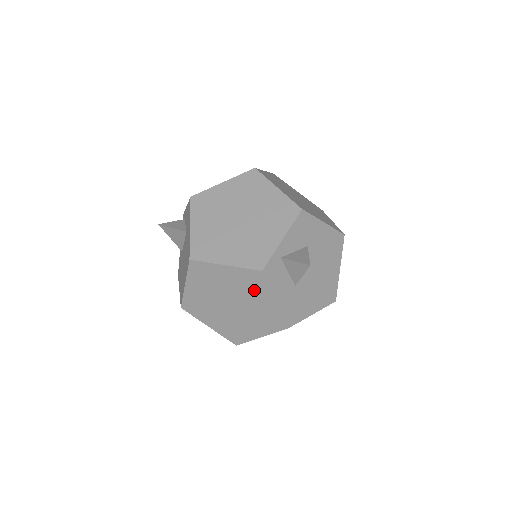
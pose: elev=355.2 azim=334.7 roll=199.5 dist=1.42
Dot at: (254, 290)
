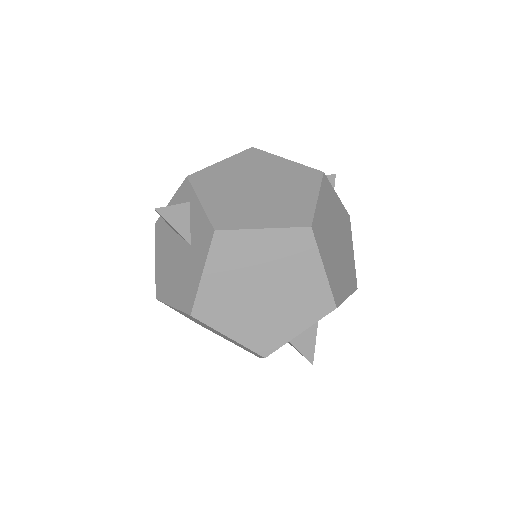
Dot at: occluded
